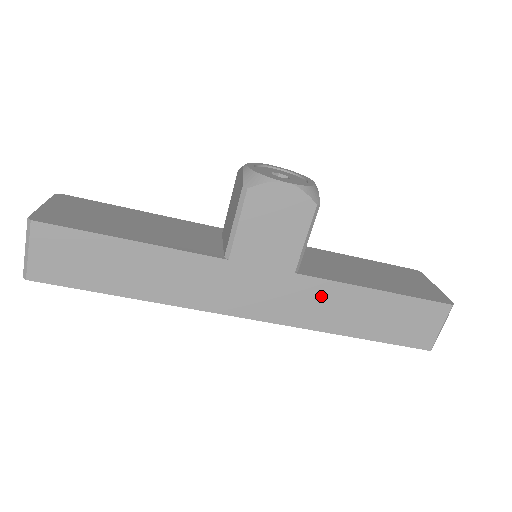
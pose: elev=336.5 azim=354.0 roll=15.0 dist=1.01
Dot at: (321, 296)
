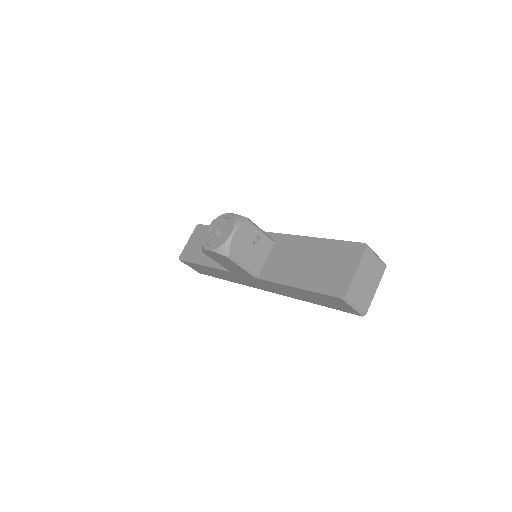
Dot at: (277, 287)
